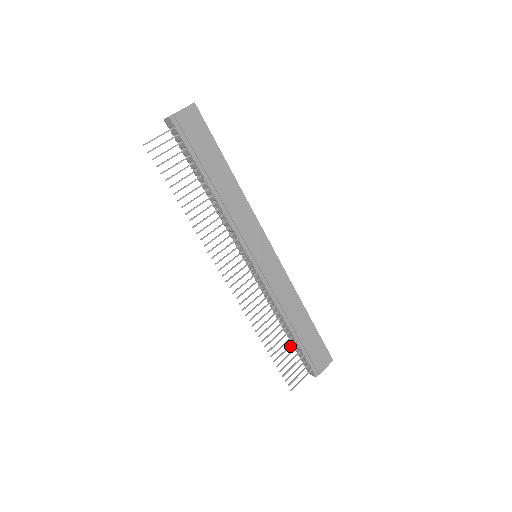
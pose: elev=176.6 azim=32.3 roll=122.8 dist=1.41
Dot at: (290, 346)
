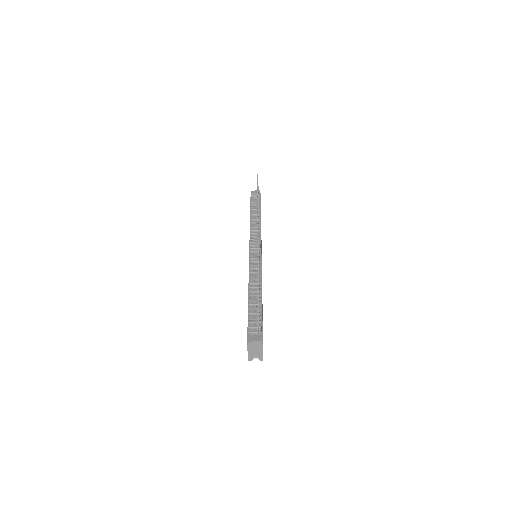
Dot at: occluded
